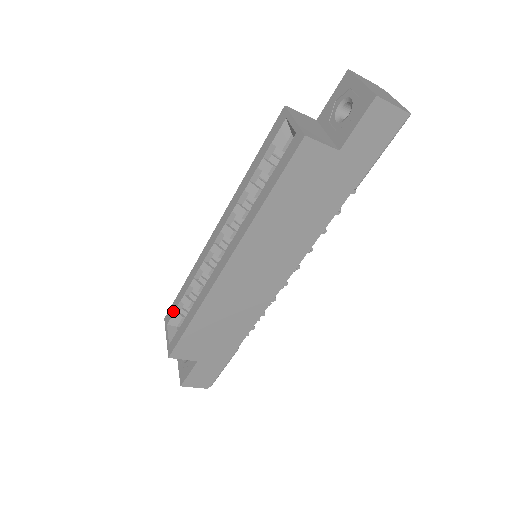
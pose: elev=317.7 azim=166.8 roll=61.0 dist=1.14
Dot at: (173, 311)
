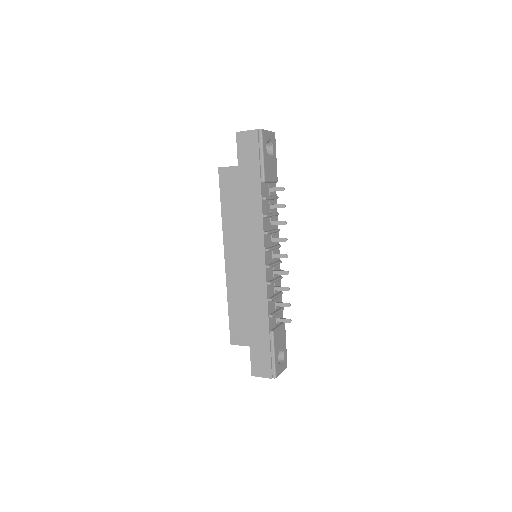
Dot at: occluded
